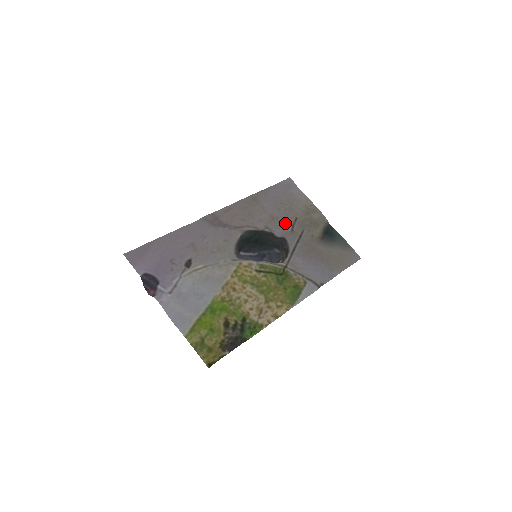
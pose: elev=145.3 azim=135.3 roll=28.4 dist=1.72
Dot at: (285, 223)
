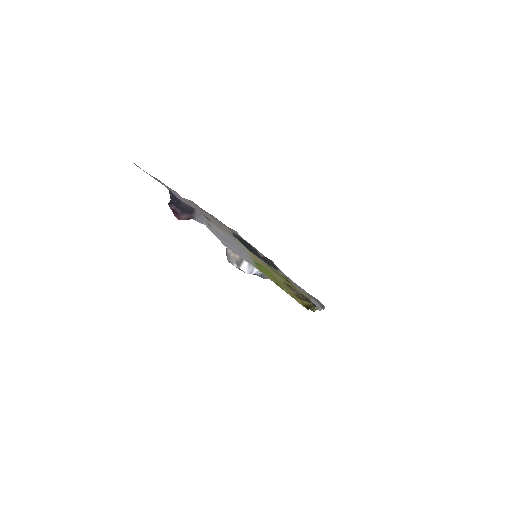
Dot at: (257, 250)
